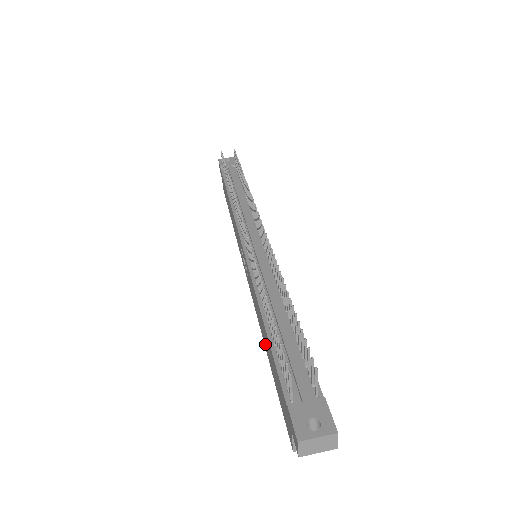
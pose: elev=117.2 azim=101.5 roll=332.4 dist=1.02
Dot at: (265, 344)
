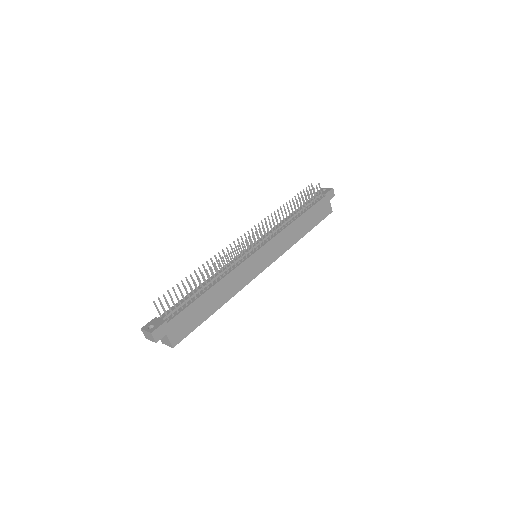
Dot at: occluded
